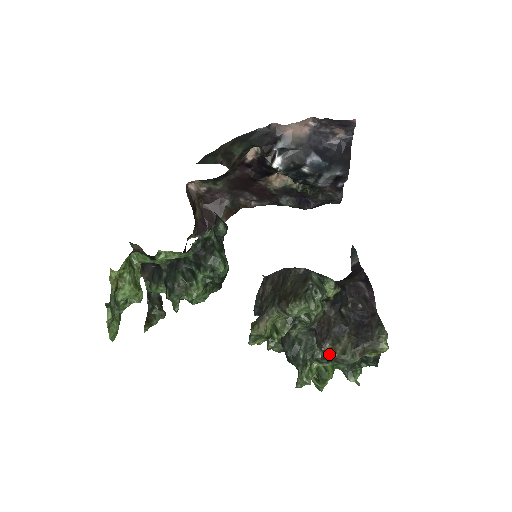
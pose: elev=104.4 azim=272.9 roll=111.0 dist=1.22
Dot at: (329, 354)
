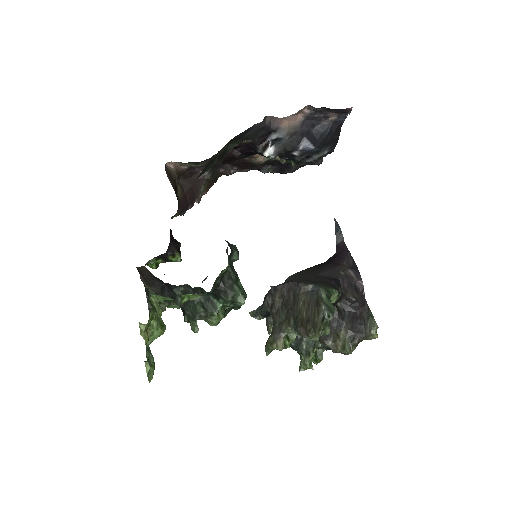
Dot at: occluded
